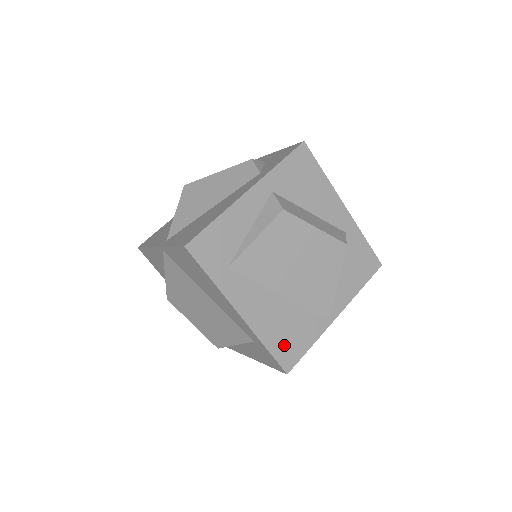
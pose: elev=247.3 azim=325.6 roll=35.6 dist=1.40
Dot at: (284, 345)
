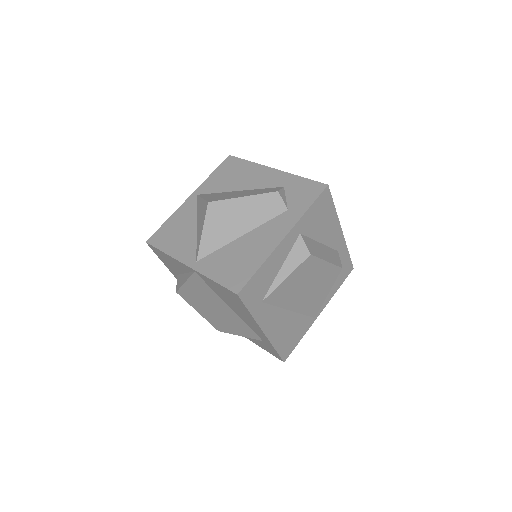
Dot at: (286, 344)
